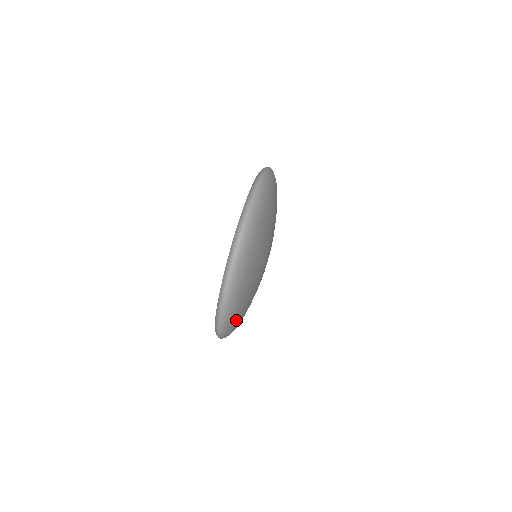
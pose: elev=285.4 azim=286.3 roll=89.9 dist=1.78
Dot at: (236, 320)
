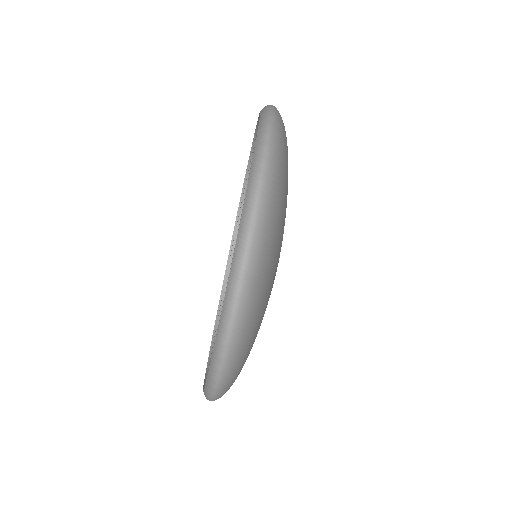
Dot at: occluded
